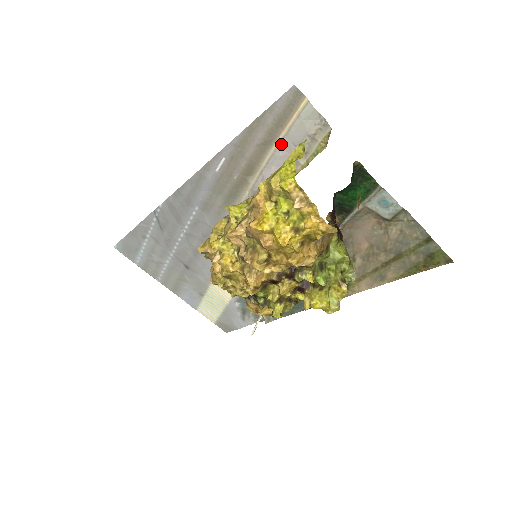
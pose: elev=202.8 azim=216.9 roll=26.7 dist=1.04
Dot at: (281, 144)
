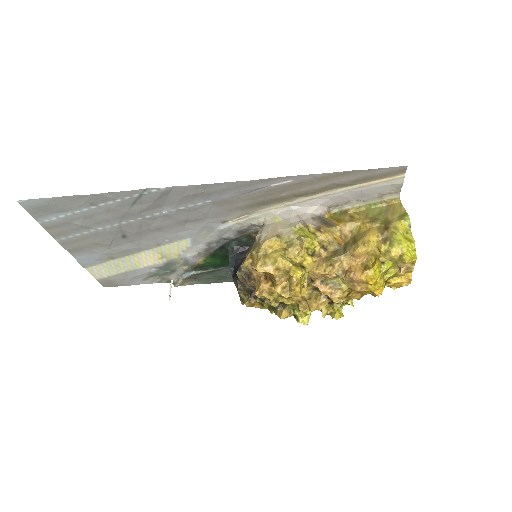
Dot at: (352, 190)
